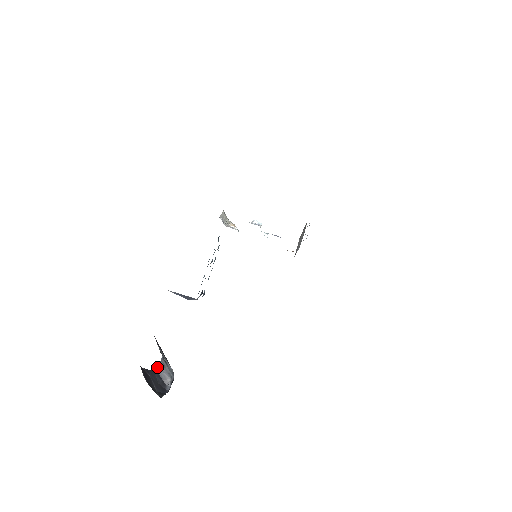
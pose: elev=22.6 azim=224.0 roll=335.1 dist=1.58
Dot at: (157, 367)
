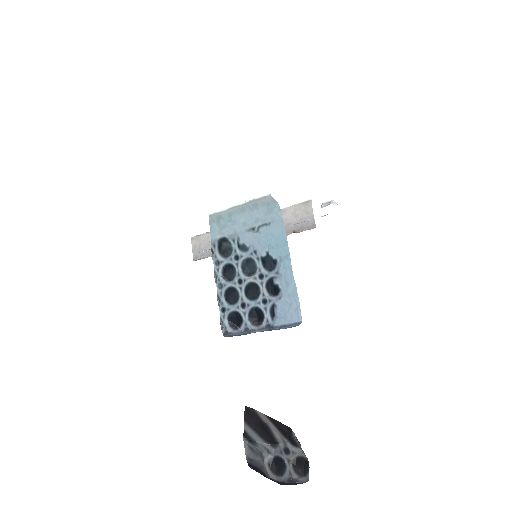
Dot at: (247, 458)
